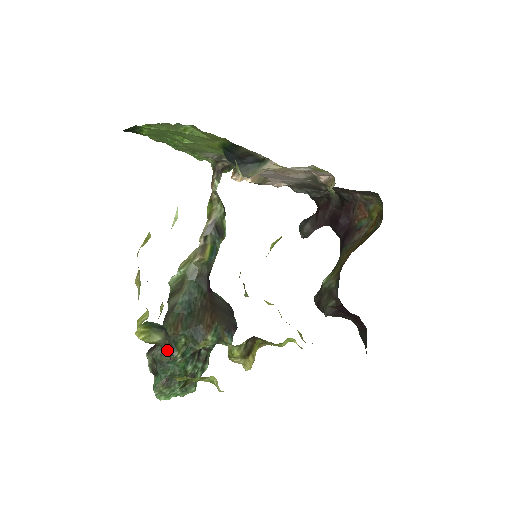
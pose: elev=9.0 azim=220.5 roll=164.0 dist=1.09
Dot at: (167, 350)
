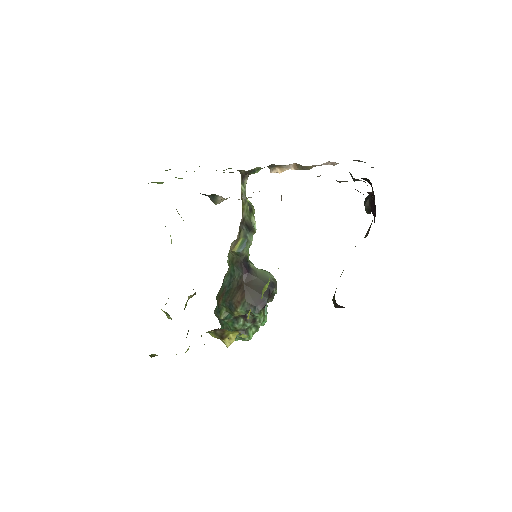
Dot at: occluded
